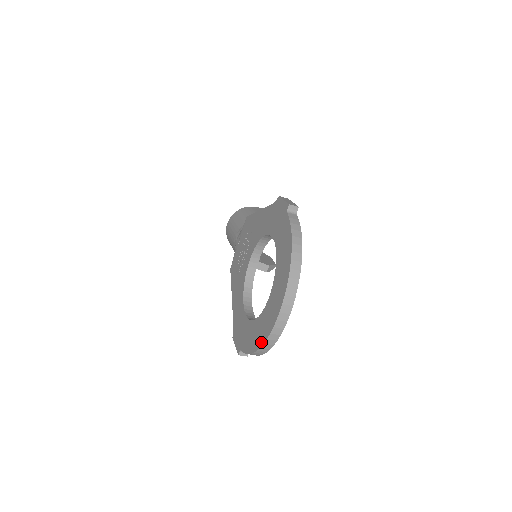
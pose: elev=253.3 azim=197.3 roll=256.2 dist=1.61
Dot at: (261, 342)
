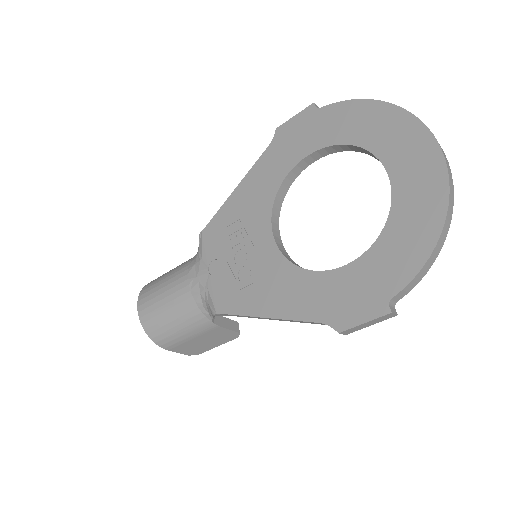
Dot at: (440, 212)
